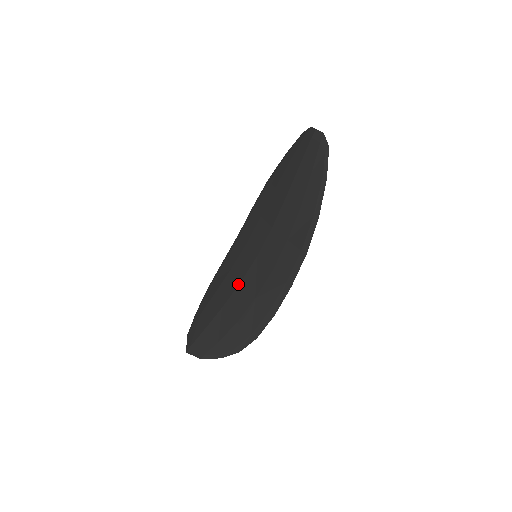
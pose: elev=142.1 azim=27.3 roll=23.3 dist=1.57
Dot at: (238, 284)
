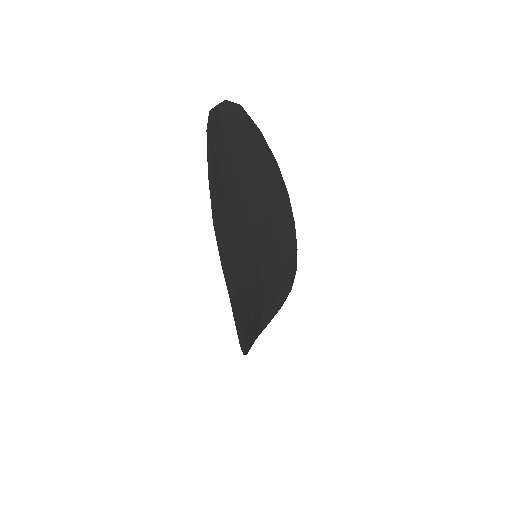
Dot at: occluded
